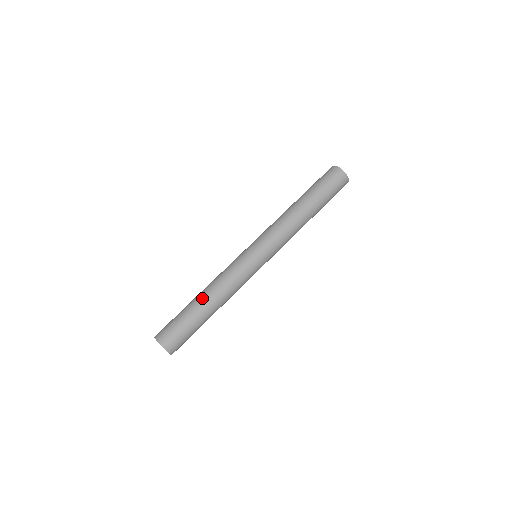
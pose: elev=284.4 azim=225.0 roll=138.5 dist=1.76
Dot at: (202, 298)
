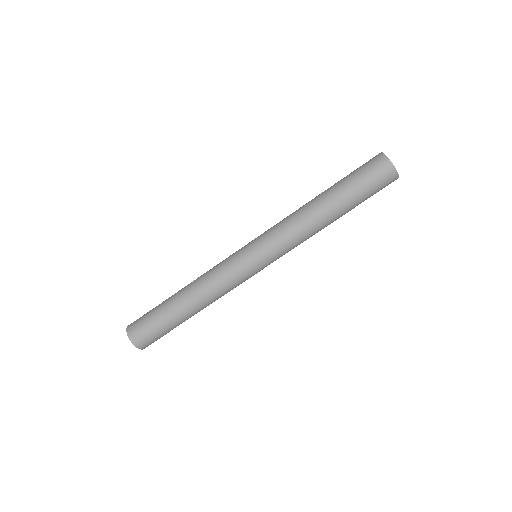
Dot at: (183, 299)
